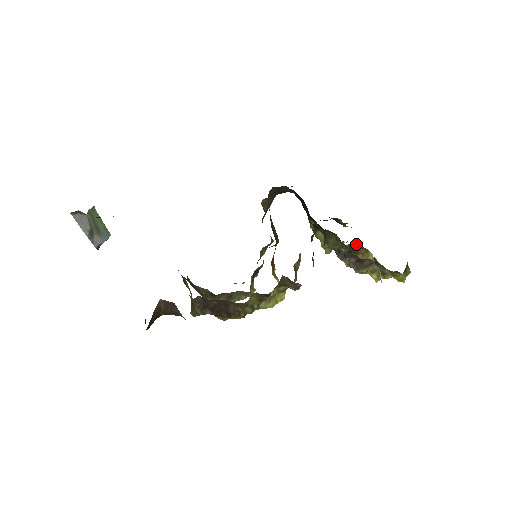
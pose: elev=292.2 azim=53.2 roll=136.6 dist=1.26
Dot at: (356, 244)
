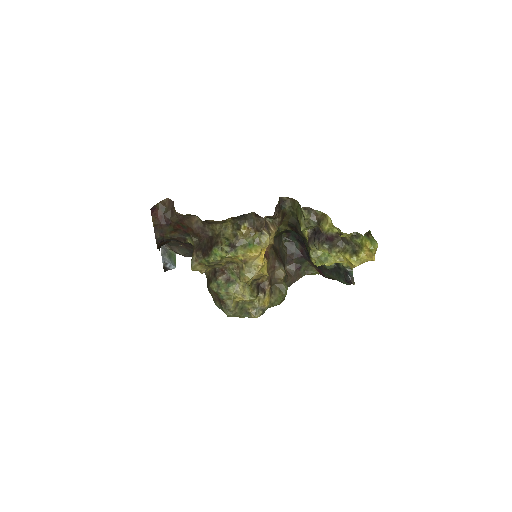
Dot at: occluded
